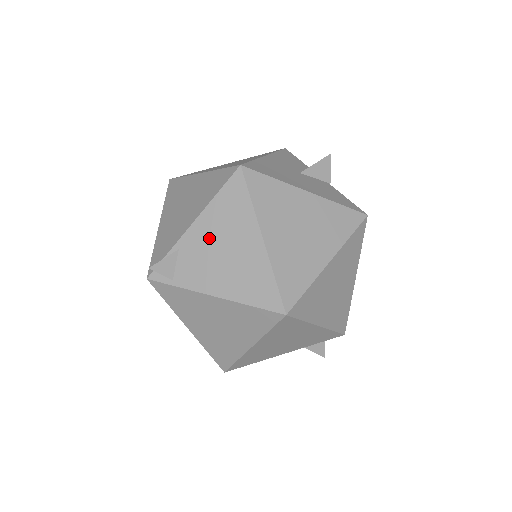
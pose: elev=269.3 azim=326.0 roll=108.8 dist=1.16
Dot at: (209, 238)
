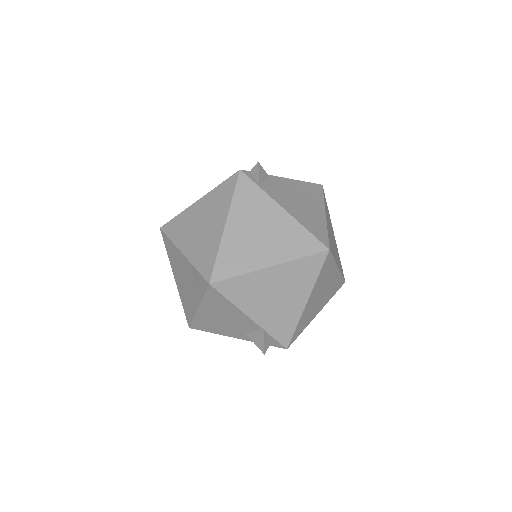
Dot at: (293, 189)
